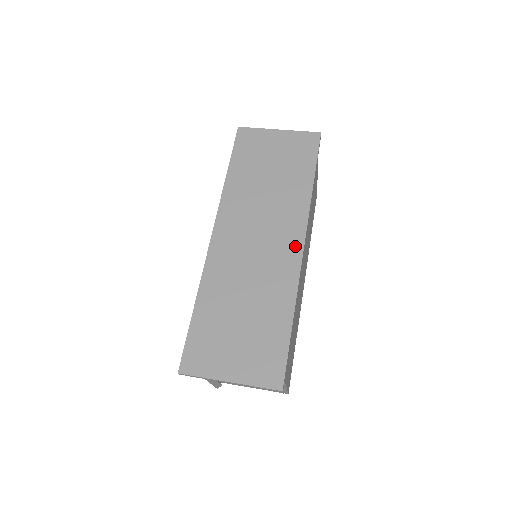
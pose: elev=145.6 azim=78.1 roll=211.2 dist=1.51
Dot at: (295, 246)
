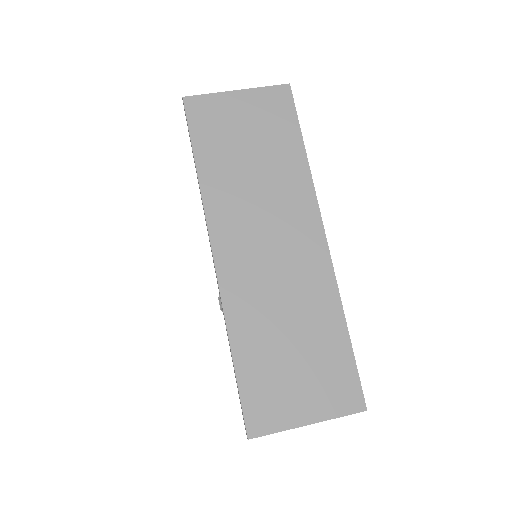
Dot at: (316, 241)
